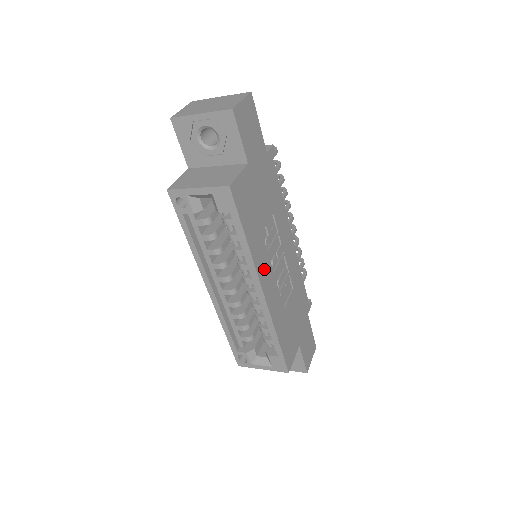
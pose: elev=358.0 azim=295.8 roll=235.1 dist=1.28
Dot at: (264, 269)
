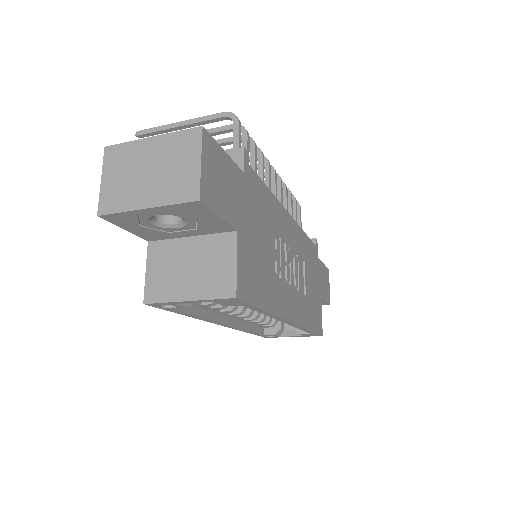
Dot at: (285, 301)
